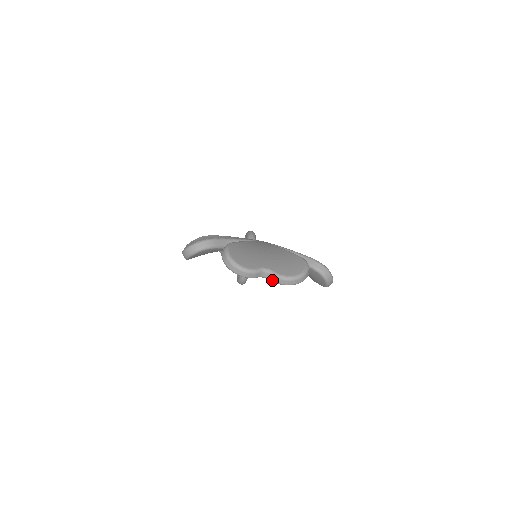
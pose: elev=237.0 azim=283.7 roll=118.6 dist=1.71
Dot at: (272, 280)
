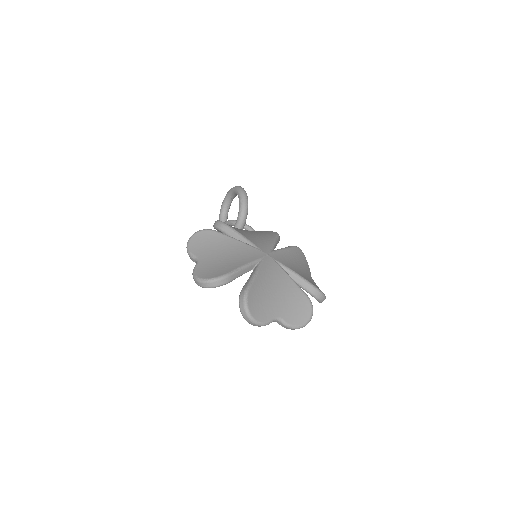
Dot at: (281, 325)
